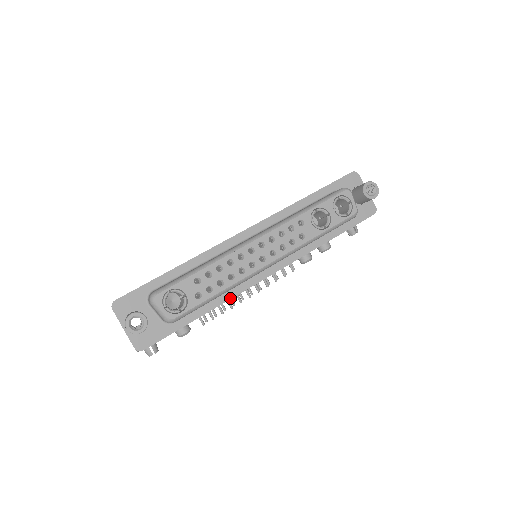
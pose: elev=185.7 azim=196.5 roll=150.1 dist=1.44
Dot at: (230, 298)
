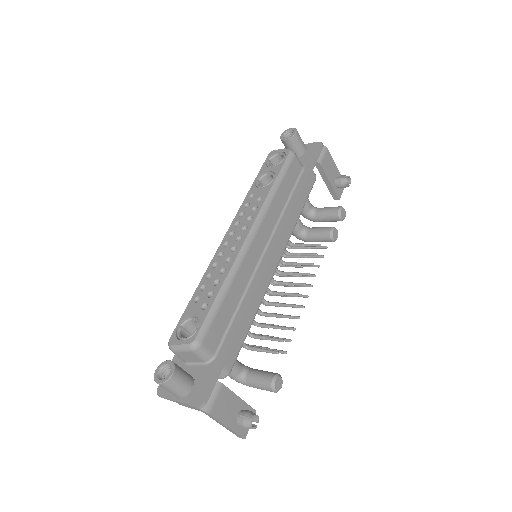
Dot at: (252, 294)
